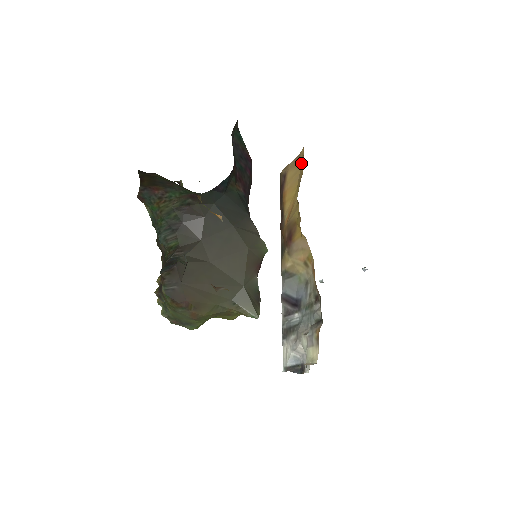
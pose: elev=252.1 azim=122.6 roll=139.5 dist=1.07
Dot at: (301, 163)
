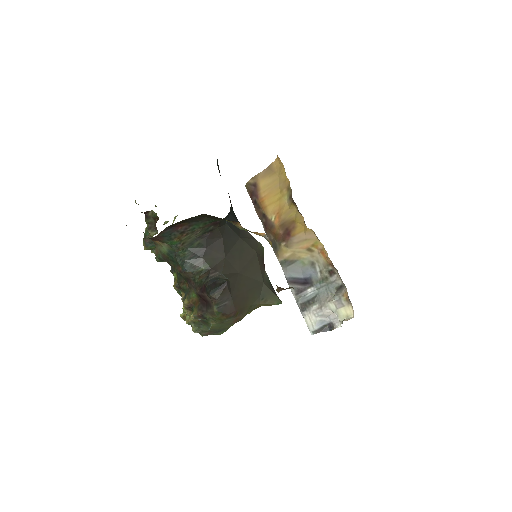
Dot at: (278, 173)
